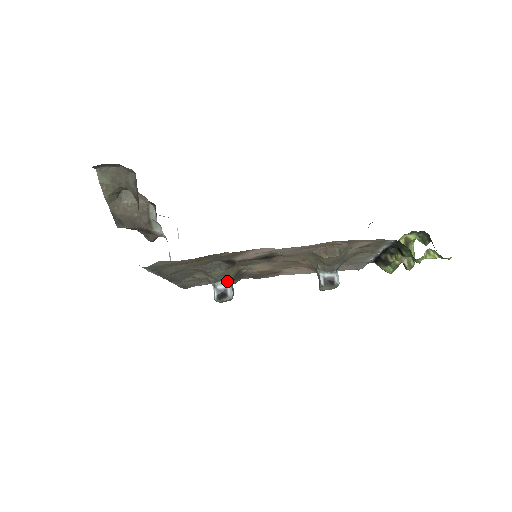
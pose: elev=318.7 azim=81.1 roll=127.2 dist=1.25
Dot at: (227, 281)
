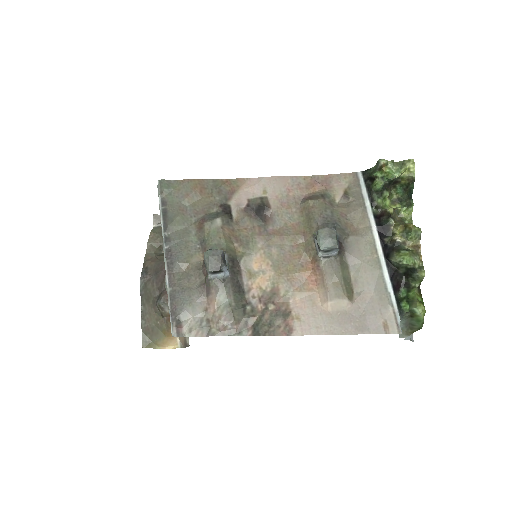
Dot at: occluded
